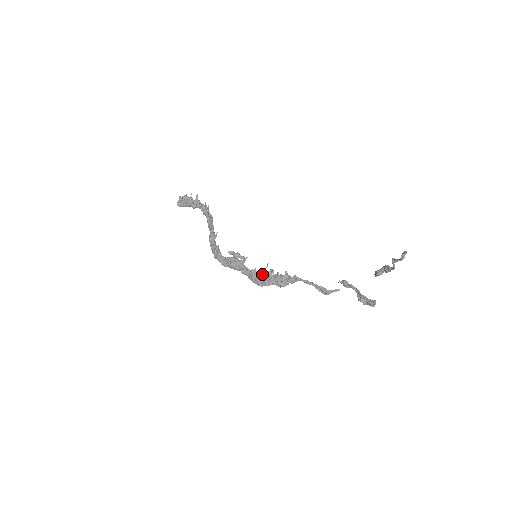
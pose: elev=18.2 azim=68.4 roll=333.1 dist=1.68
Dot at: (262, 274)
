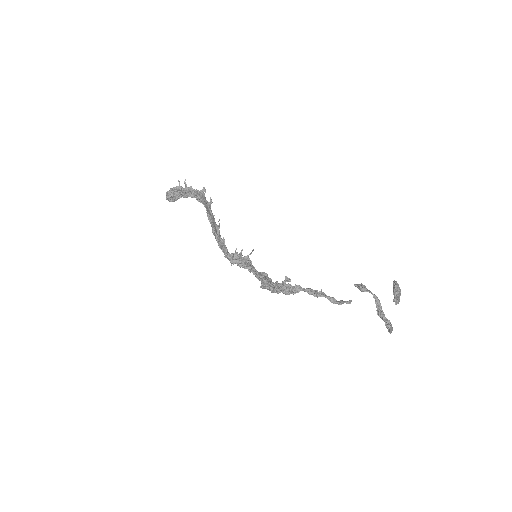
Dot at: (263, 282)
